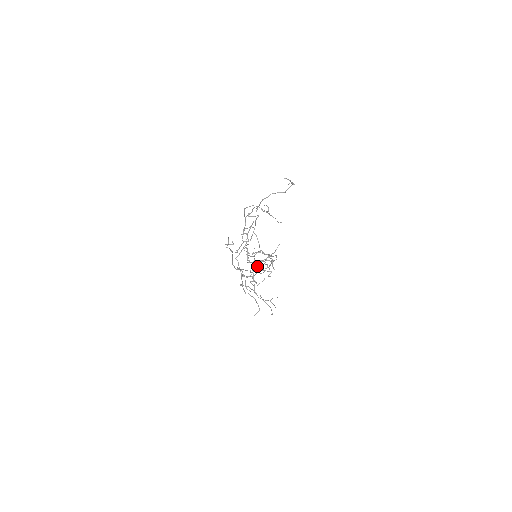
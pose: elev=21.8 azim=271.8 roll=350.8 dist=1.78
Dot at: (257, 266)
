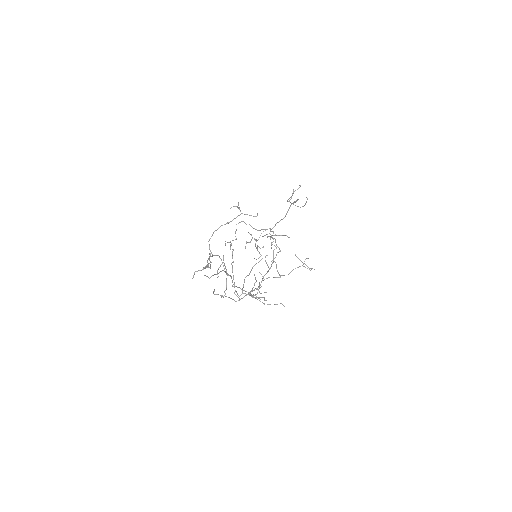
Dot at: occluded
